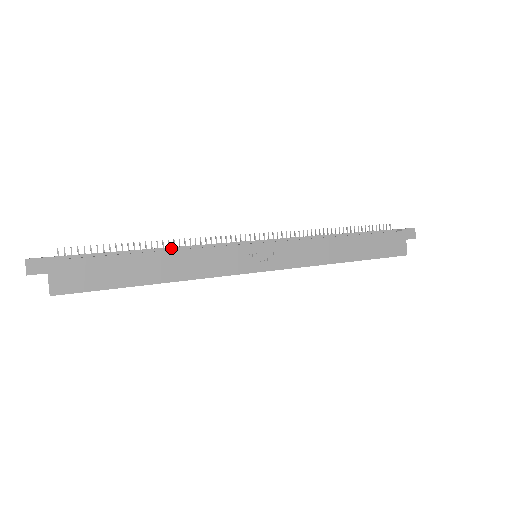
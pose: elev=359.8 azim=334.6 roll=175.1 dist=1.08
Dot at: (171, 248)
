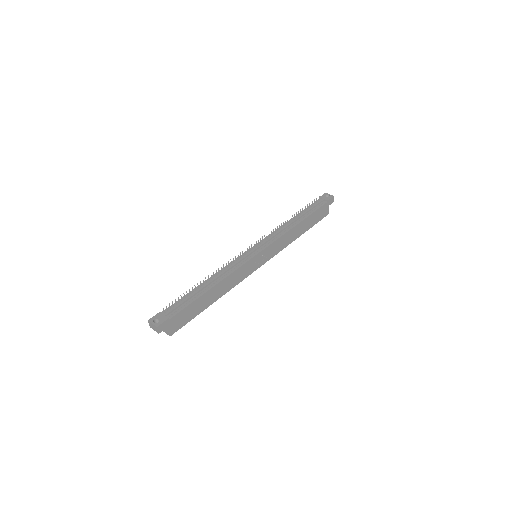
Dot at: (217, 278)
